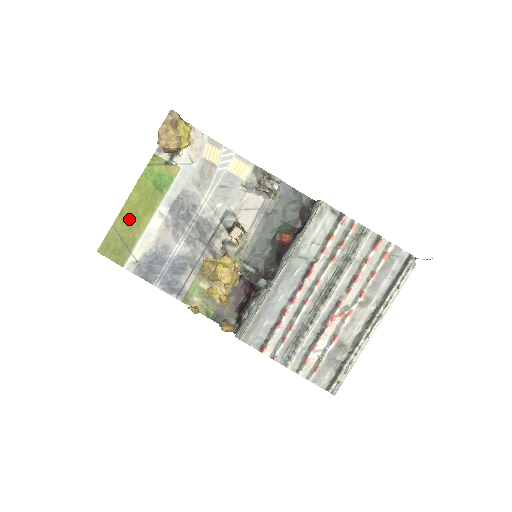
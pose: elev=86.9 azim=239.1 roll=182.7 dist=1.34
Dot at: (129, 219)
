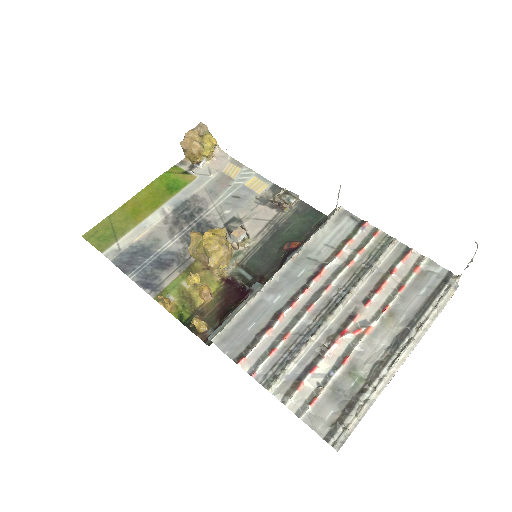
Dot at: (129, 212)
